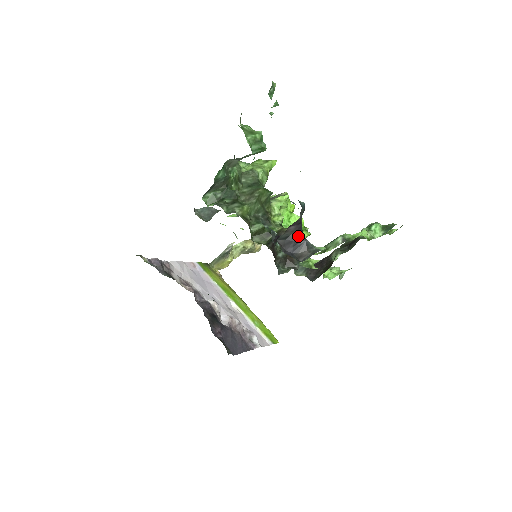
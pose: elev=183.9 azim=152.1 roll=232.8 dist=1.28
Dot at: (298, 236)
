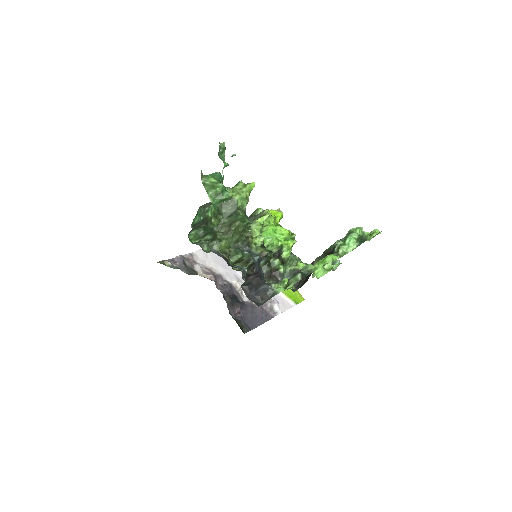
Dot at: (258, 282)
